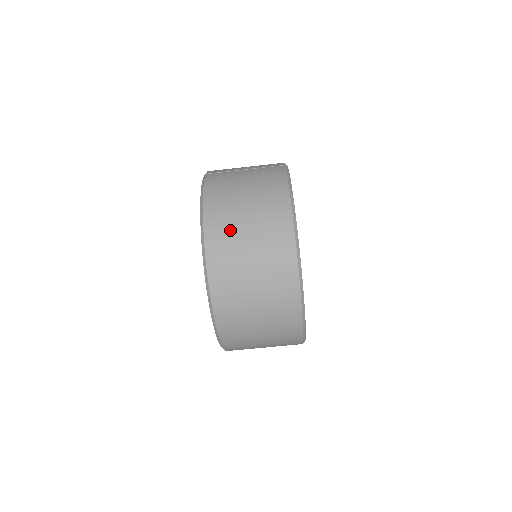
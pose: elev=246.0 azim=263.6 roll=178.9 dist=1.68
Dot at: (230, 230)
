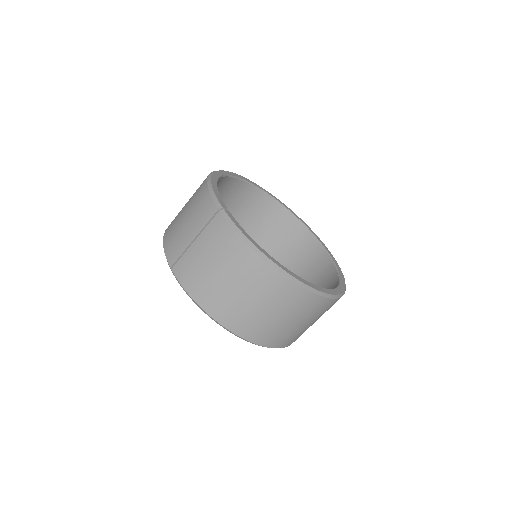
Dot at: (242, 313)
